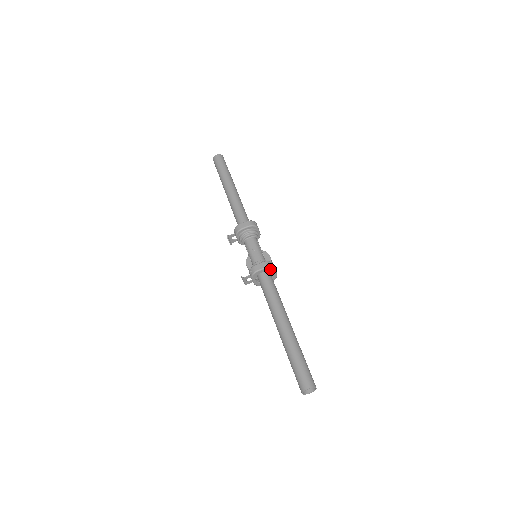
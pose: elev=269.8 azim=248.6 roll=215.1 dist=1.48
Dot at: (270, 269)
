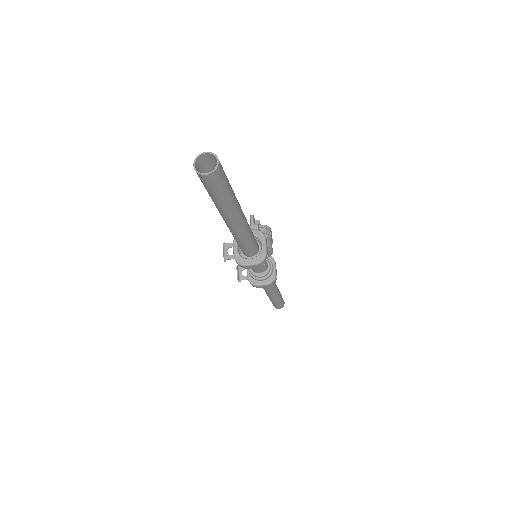
Dot at: occluded
